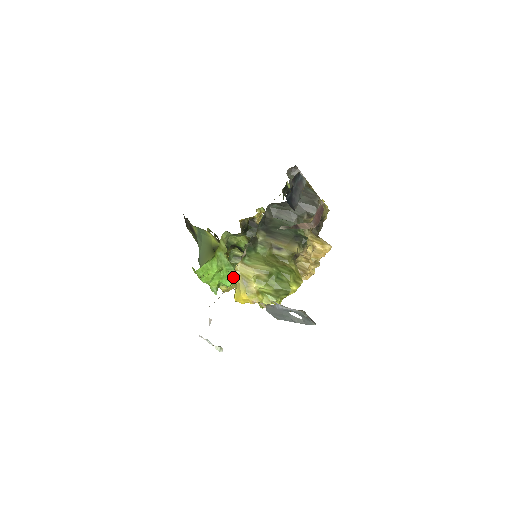
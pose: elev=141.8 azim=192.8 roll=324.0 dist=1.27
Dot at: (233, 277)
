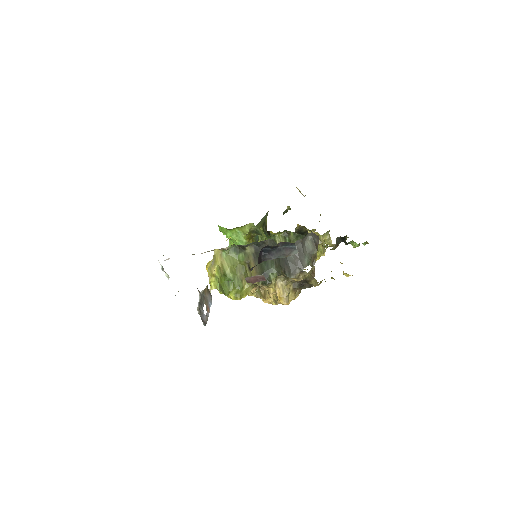
Dot at: occluded
